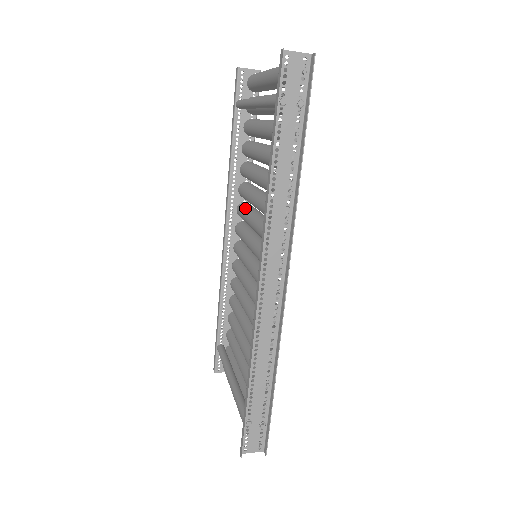
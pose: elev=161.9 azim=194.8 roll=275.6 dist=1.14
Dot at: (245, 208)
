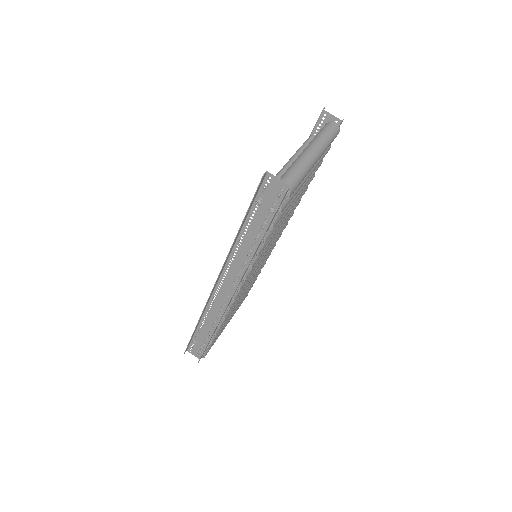
Dot at: occluded
